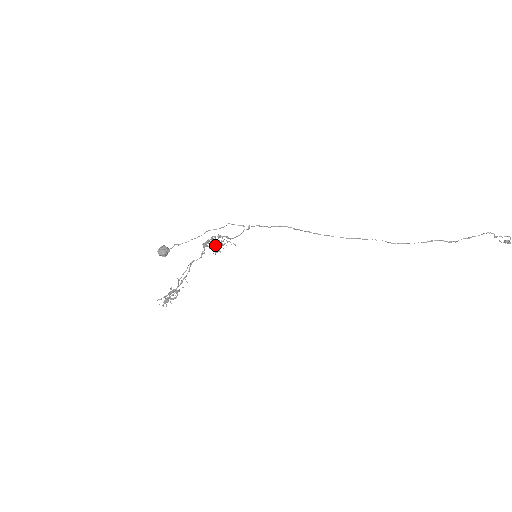
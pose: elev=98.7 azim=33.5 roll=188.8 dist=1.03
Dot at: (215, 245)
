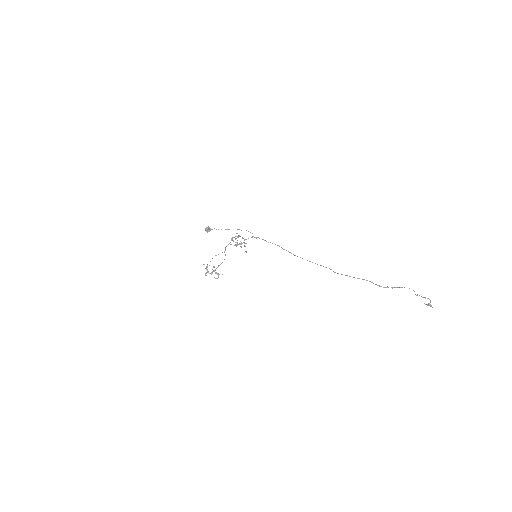
Dot at: (241, 247)
